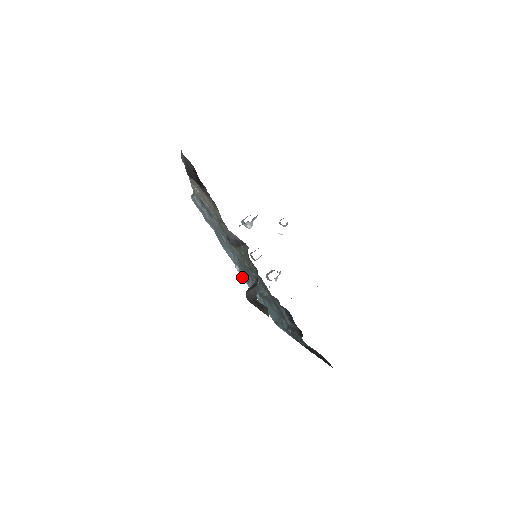
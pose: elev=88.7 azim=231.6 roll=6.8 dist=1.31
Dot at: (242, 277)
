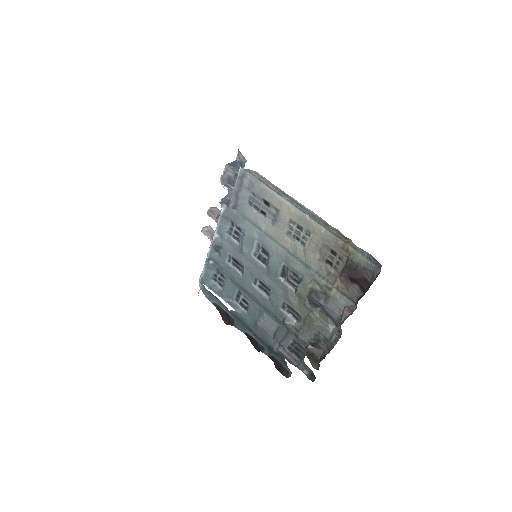
Dot at: (213, 243)
